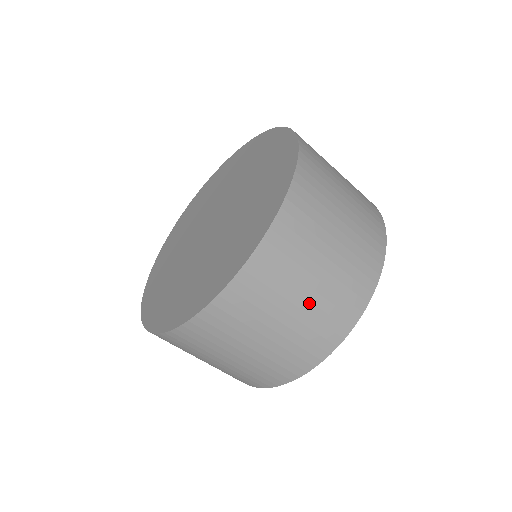
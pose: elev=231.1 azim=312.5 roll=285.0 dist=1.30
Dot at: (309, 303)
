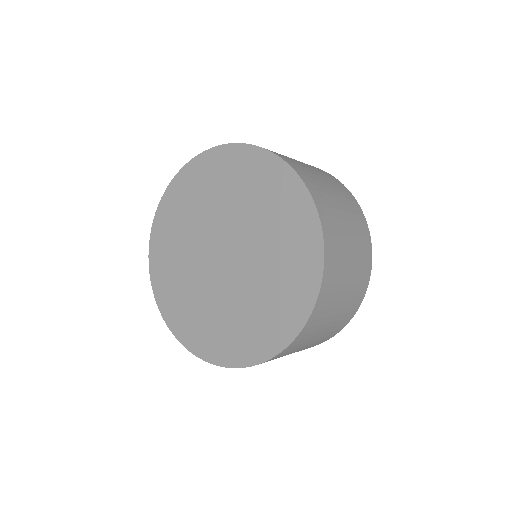
Dot at: (323, 334)
